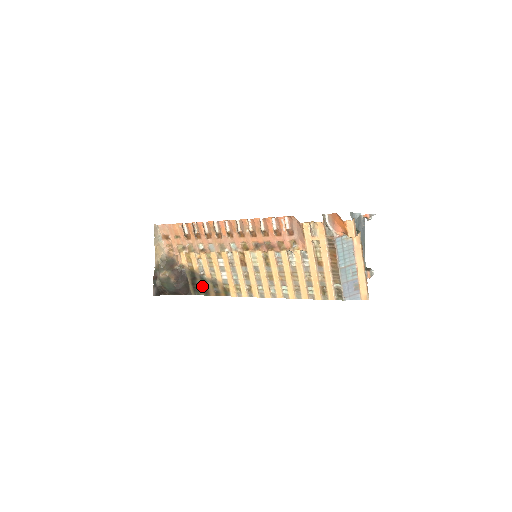
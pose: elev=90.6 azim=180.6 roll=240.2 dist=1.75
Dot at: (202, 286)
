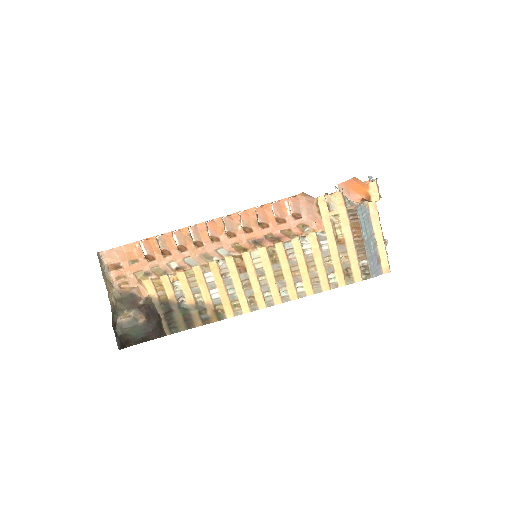
Dot at: (182, 318)
